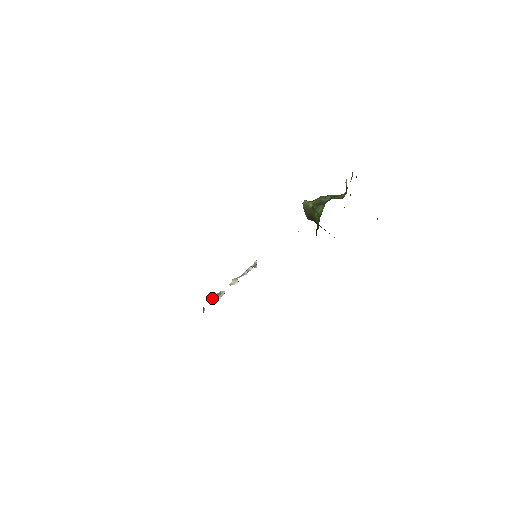
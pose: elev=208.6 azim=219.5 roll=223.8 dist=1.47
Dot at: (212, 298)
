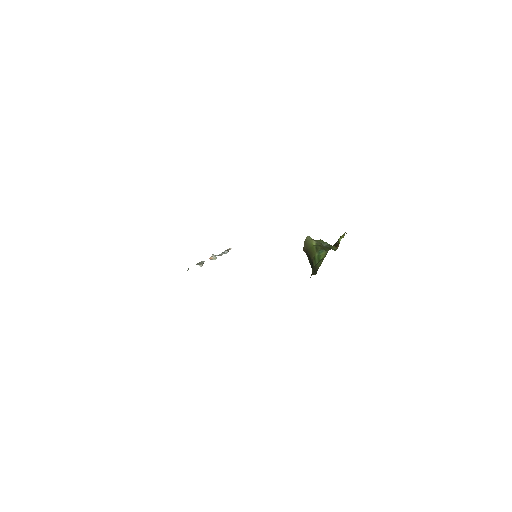
Dot at: (197, 264)
